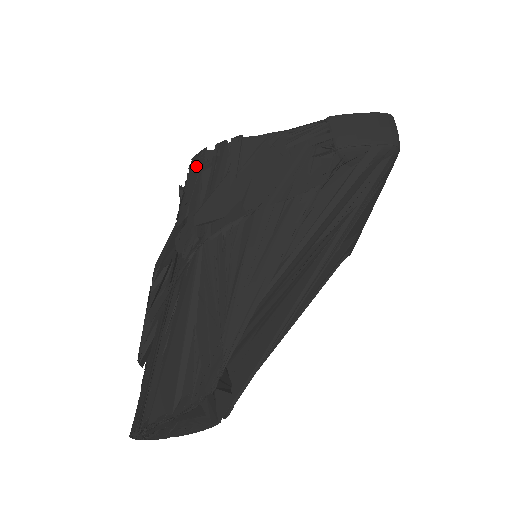
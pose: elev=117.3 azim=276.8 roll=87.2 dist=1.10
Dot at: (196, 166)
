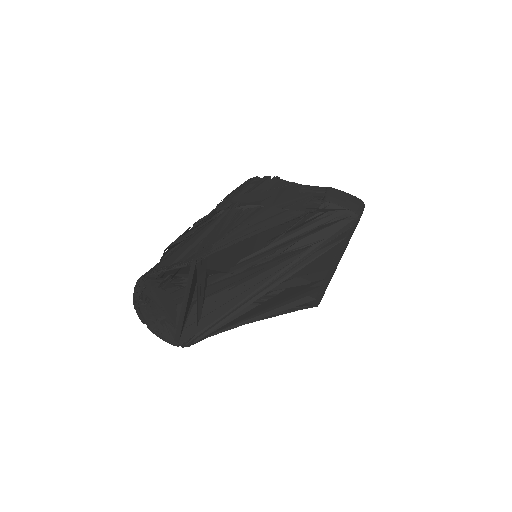
Dot at: (248, 181)
